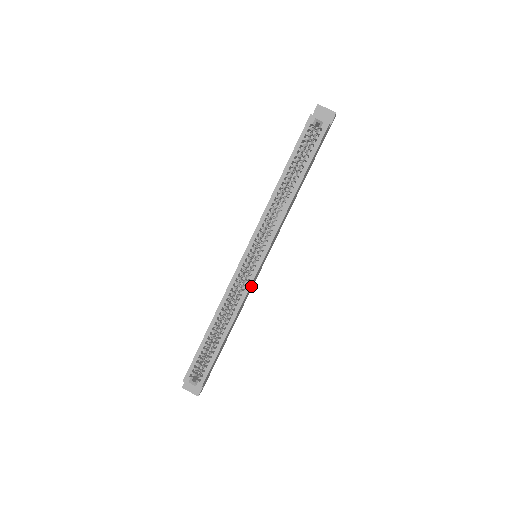
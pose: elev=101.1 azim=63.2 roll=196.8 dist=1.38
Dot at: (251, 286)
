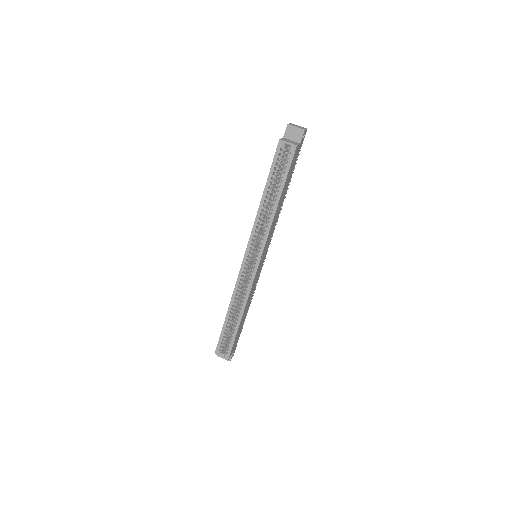
Dot at: (255, 281)
